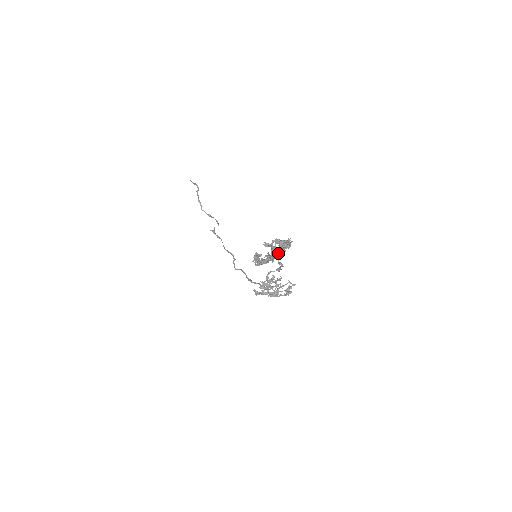
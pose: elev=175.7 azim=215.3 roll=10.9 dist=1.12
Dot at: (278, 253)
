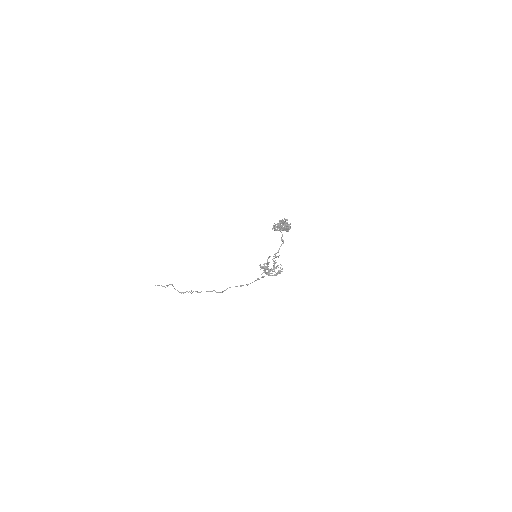
Dot at: occluded
